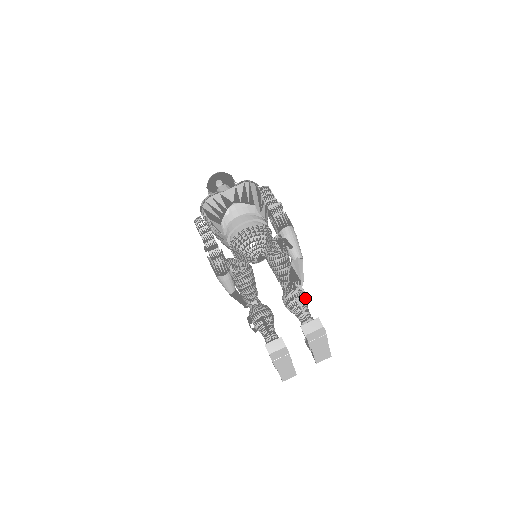
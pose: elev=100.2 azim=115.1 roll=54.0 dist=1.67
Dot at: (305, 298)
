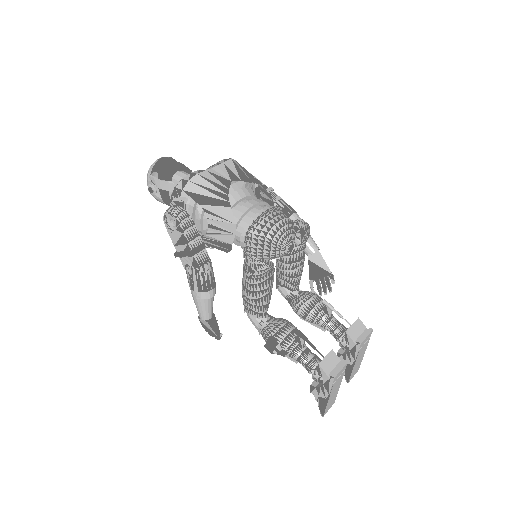
Dot at: occluded
